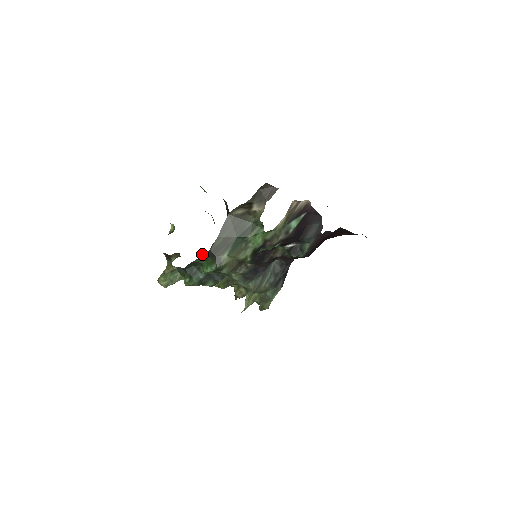
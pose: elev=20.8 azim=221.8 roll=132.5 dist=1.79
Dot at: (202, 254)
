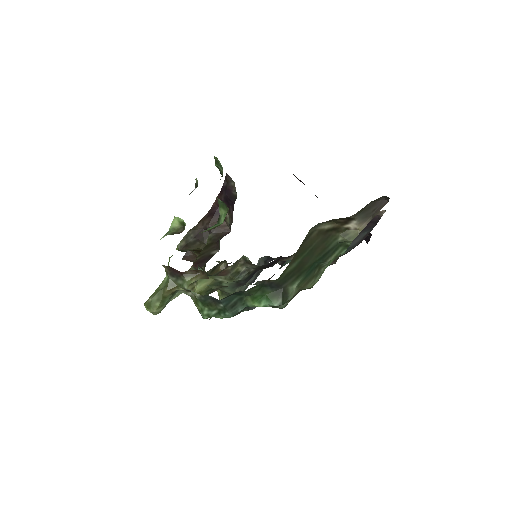
Dot at: occluded
